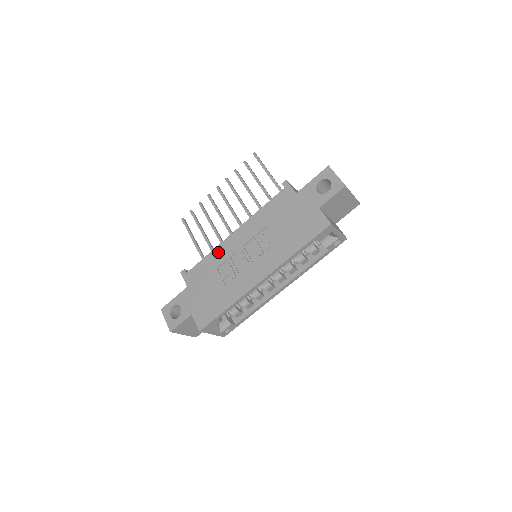
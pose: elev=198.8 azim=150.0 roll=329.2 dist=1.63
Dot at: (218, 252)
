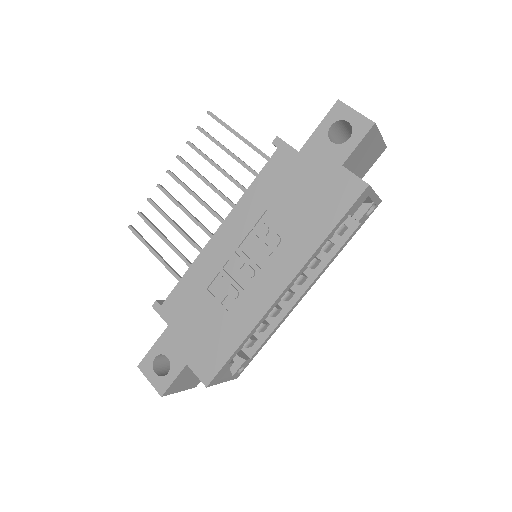
Dot at: (201, 265)
